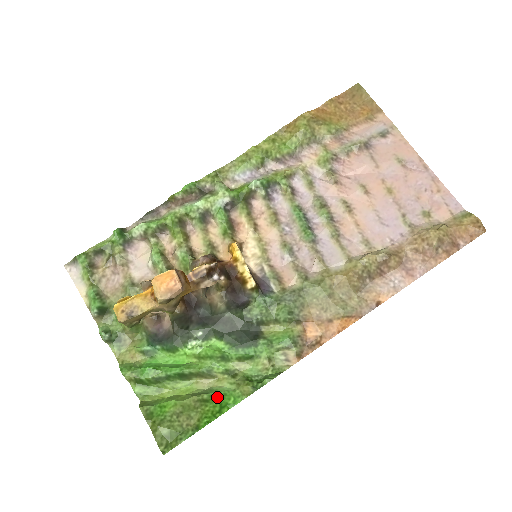
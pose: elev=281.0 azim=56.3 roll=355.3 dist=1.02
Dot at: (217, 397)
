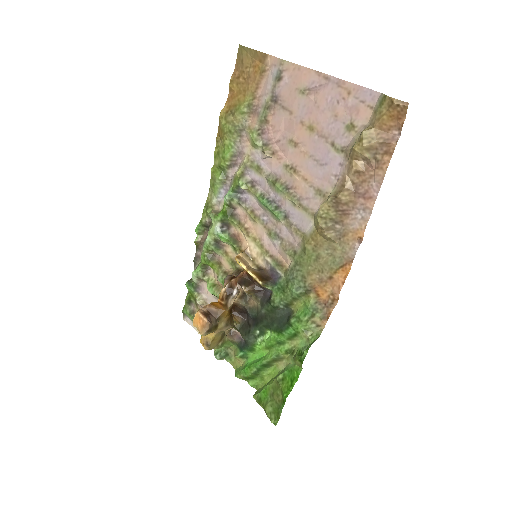
Dot at: (288, 374)
